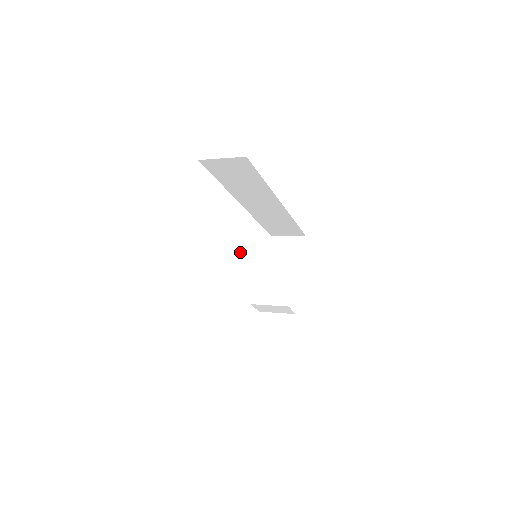
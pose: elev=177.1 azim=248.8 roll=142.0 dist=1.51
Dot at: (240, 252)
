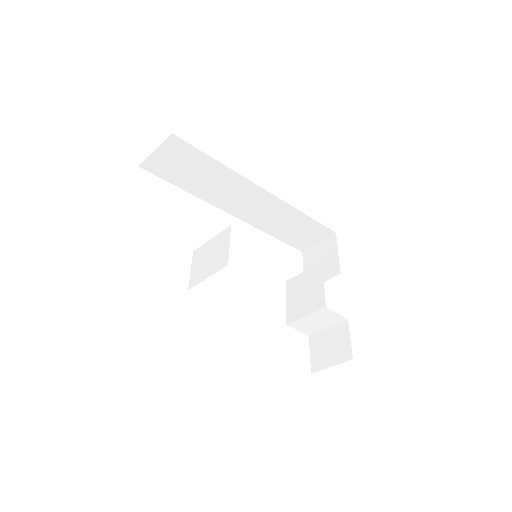
Dot at: (214, 244)
